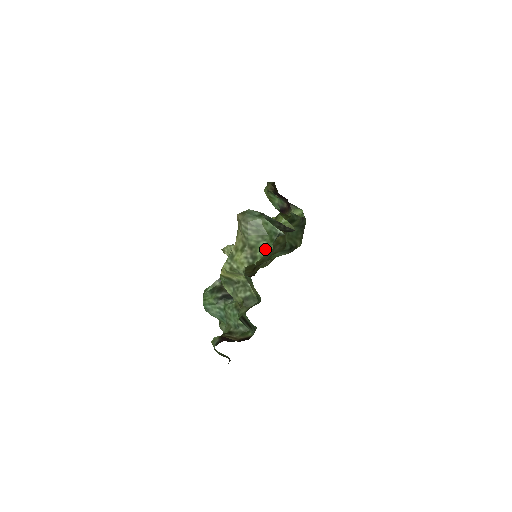
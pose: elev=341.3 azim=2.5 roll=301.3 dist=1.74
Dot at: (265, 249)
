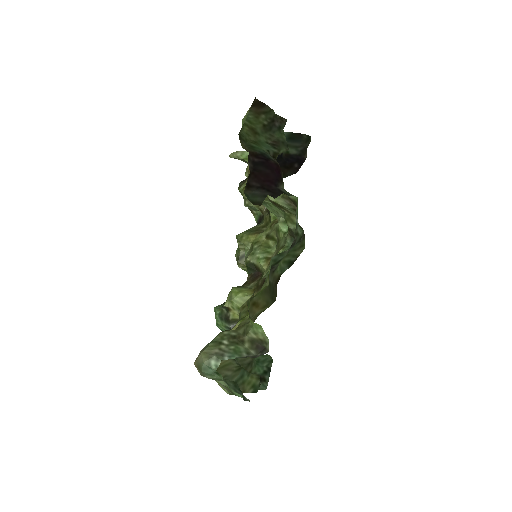
Dot at: (238, 394)
